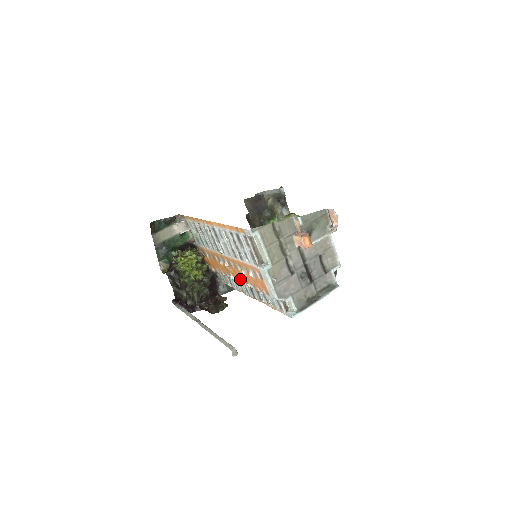
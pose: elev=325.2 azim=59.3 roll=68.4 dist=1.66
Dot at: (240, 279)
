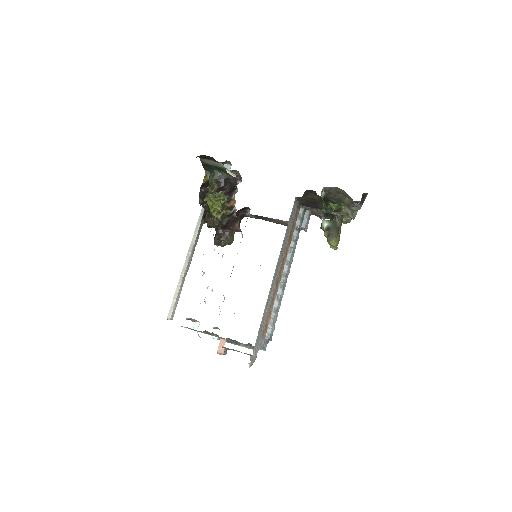
Dot at: occluded
